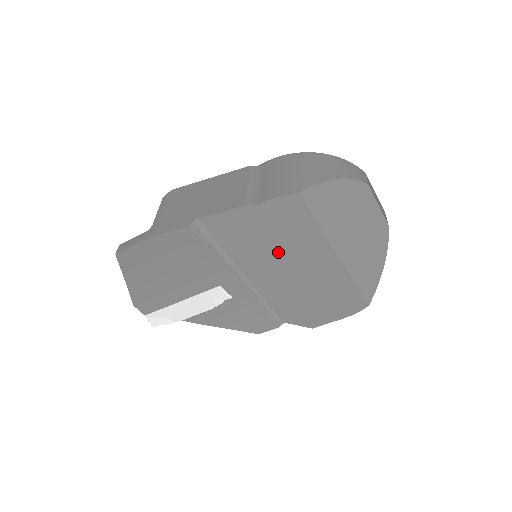
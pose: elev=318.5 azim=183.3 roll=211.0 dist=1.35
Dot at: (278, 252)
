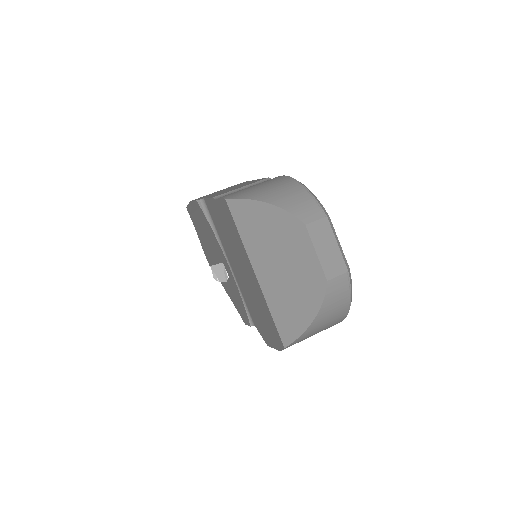
Dot at: (234, 250)
